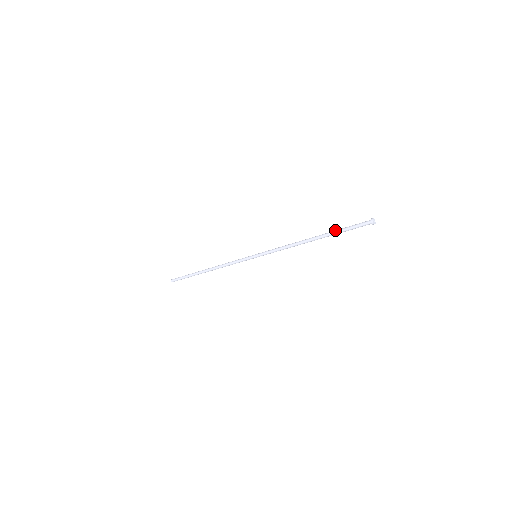
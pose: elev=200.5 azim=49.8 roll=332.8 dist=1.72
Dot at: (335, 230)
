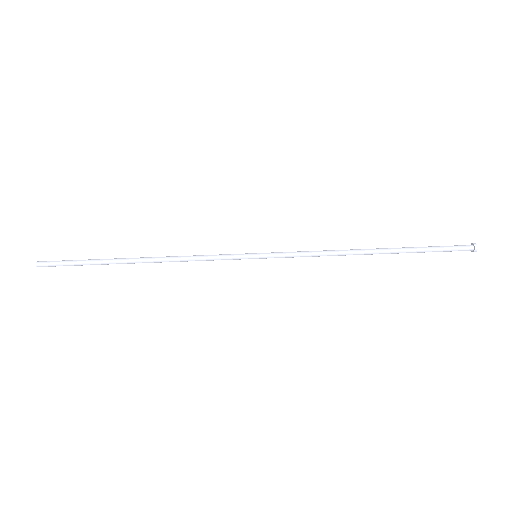
Dot at: occluded
